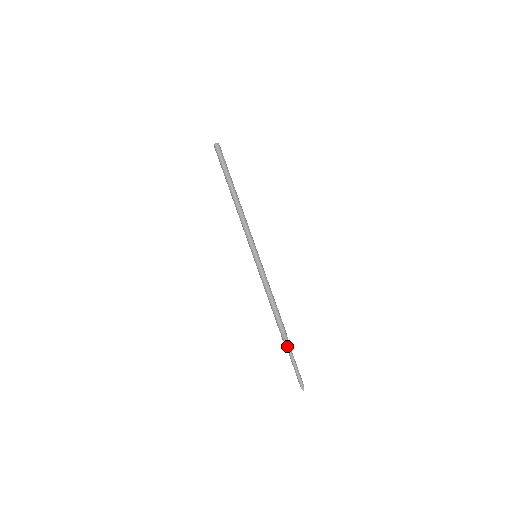
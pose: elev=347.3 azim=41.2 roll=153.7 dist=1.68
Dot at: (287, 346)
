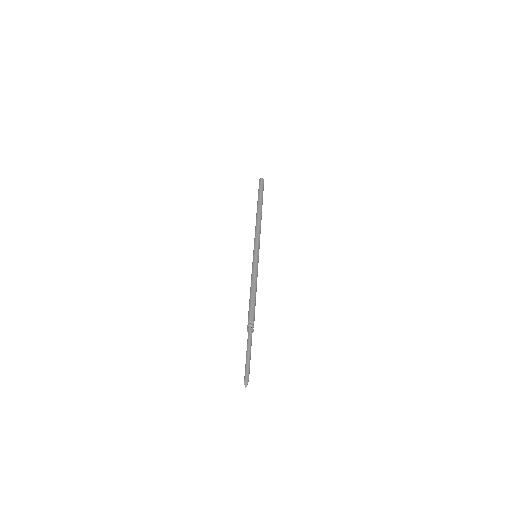
Dot at: (248, 336)
